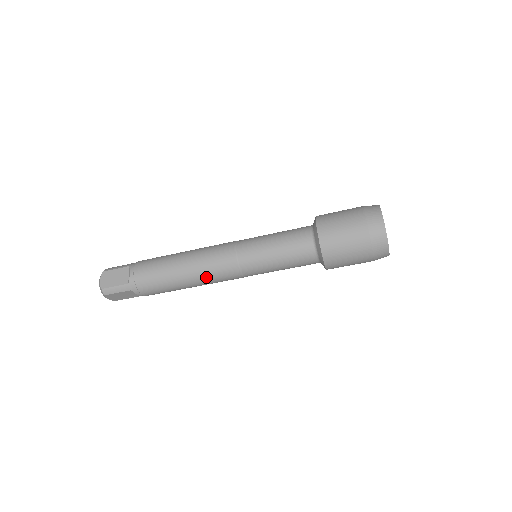
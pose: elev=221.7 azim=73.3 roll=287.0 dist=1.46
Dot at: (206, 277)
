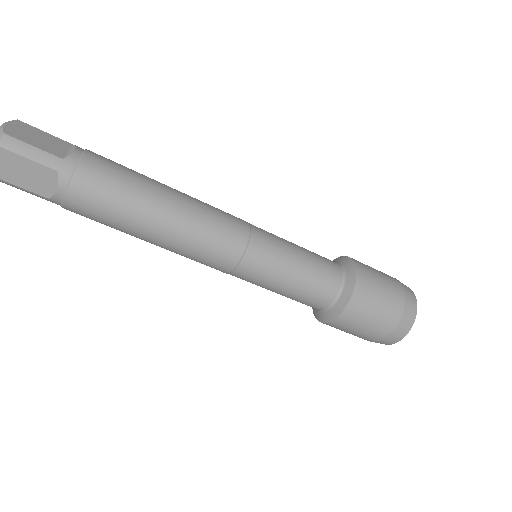
Dot at: (193, 232)
